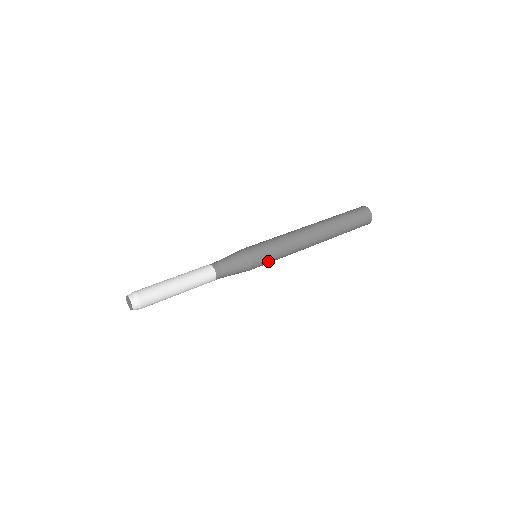
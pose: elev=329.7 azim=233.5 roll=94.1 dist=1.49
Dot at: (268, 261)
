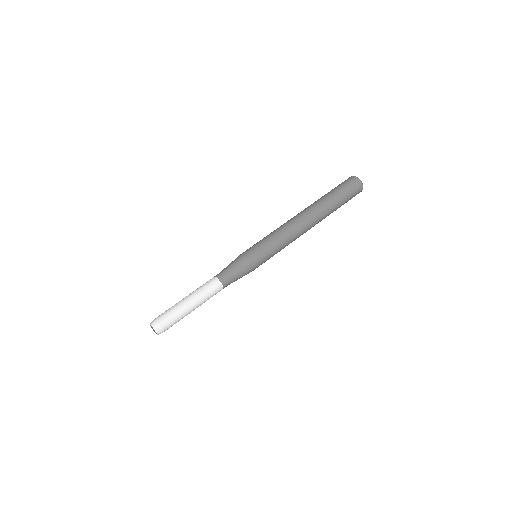
Dot at: (268, 258)
